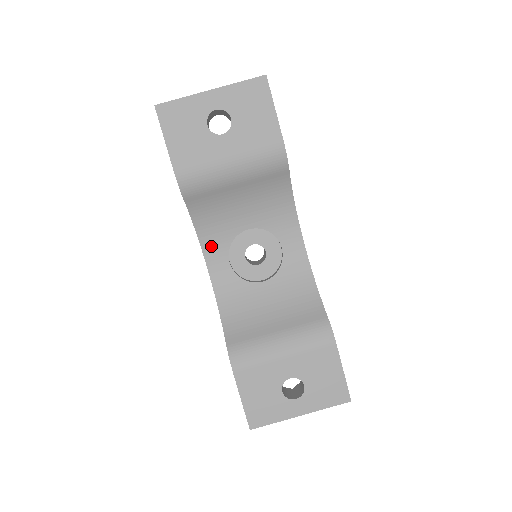
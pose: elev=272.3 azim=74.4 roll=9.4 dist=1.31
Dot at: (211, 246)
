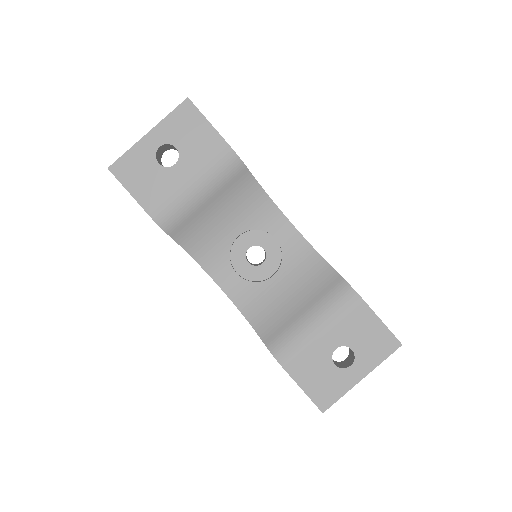
Dot at: (213, 266)
